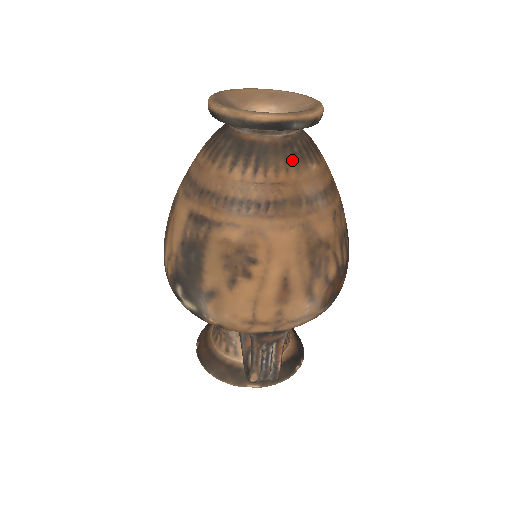
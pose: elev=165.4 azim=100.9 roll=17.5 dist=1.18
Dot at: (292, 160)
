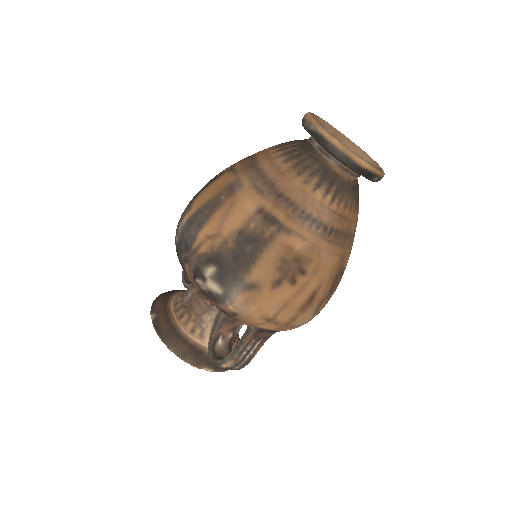
Dot at: (354, 201)
